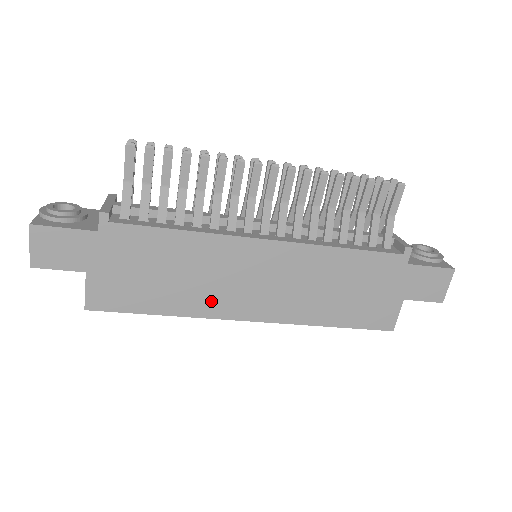
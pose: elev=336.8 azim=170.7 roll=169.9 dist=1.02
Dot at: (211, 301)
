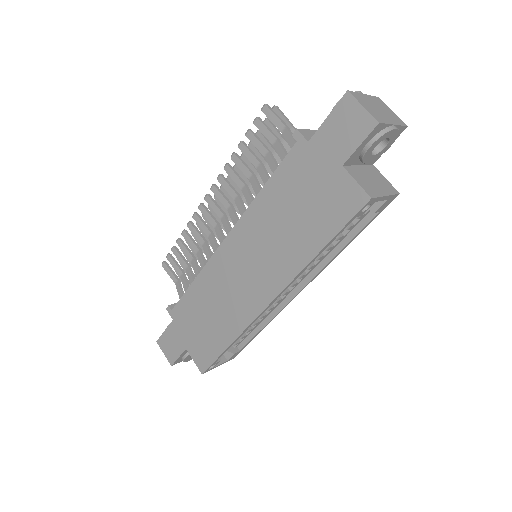
Dot at: (239, 311)
